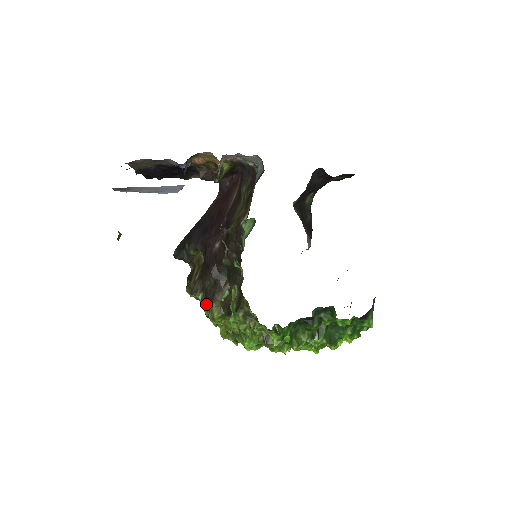
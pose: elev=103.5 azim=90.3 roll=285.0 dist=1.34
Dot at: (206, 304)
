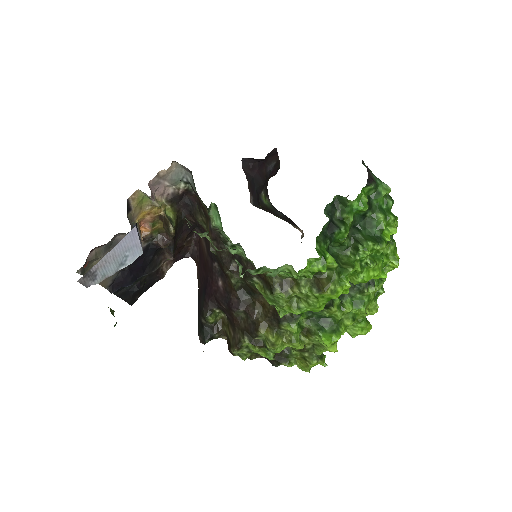
Dot at: (258, 344)
